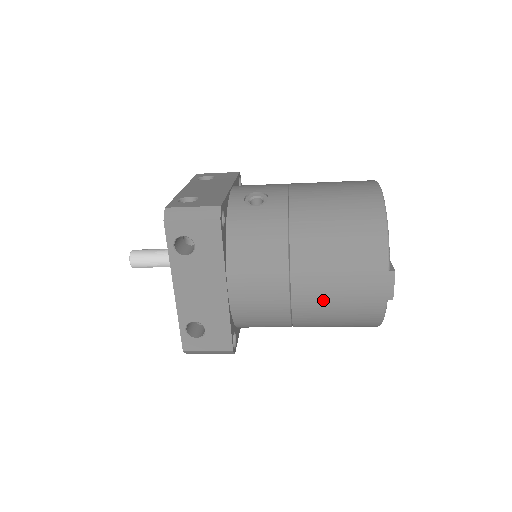
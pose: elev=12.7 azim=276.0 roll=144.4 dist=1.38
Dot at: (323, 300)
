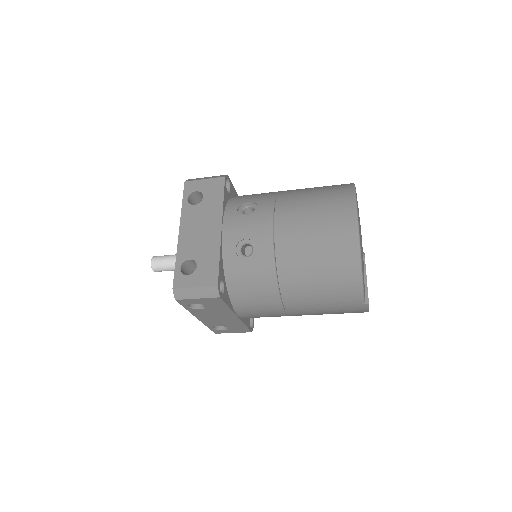
Dot at: (314, 314)
